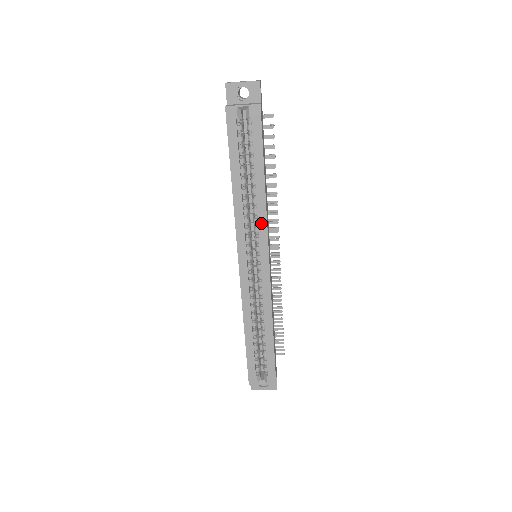
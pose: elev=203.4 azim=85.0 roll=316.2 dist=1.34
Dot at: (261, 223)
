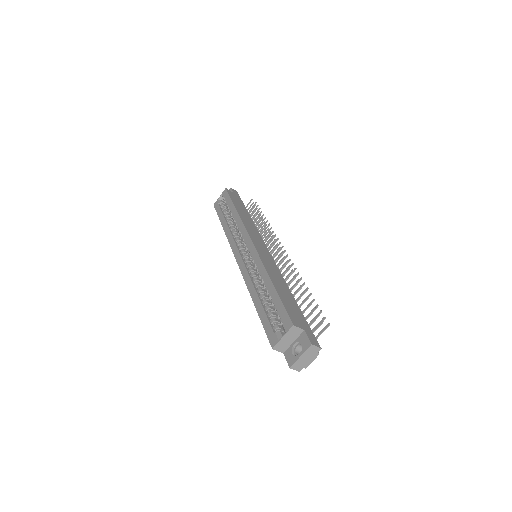
Dot at: (240, 227)
